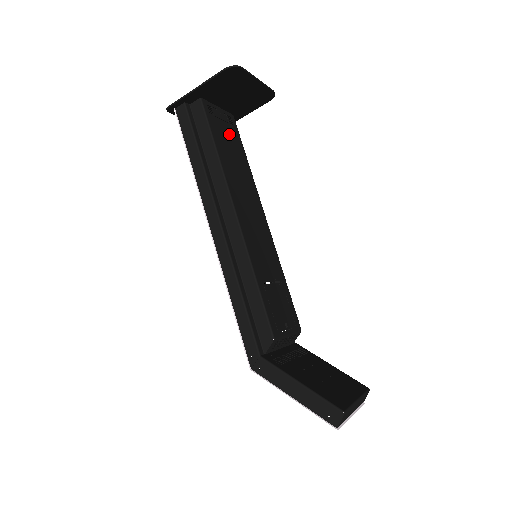
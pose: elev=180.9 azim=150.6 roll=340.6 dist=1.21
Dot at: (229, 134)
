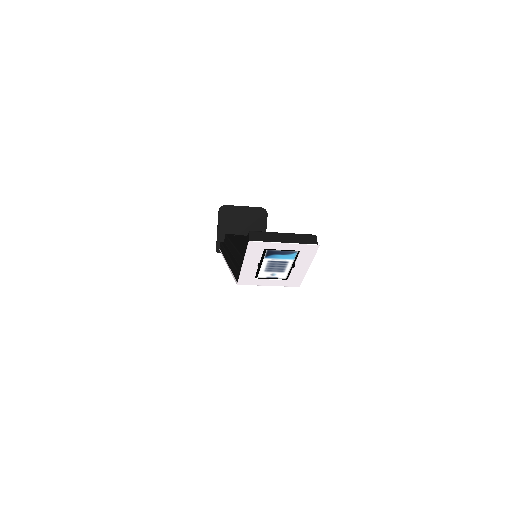
Dot at: occluded
